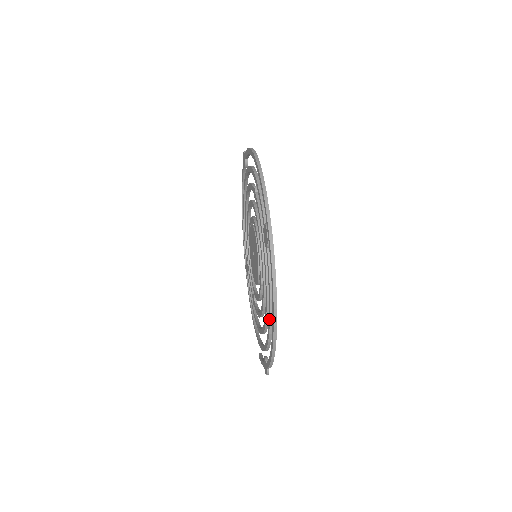
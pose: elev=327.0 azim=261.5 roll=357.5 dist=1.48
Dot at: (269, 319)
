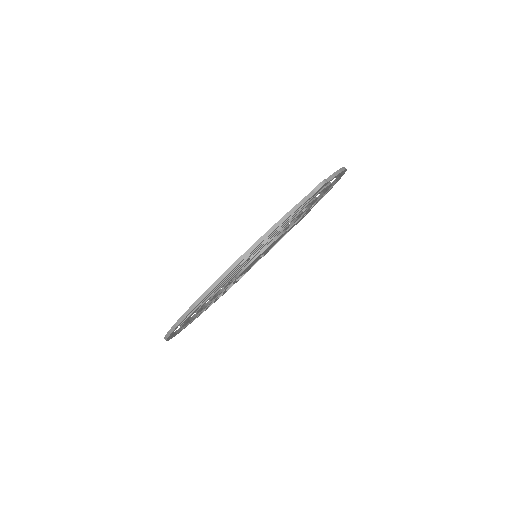
Dot at: occluded
